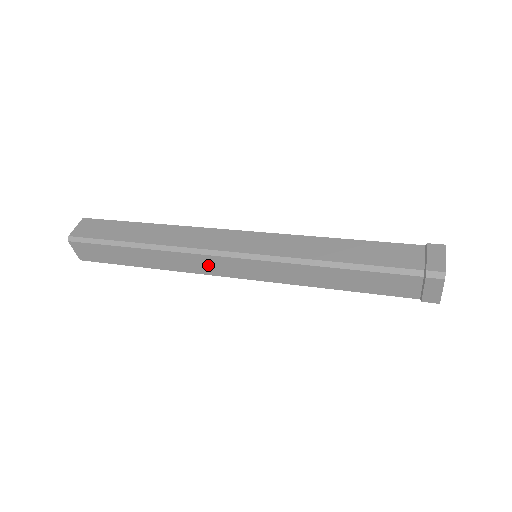
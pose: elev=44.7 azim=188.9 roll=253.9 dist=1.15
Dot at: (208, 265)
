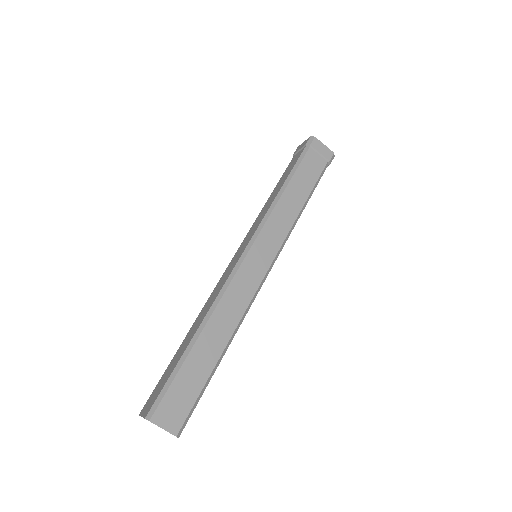
Dot at: (244, 285)
